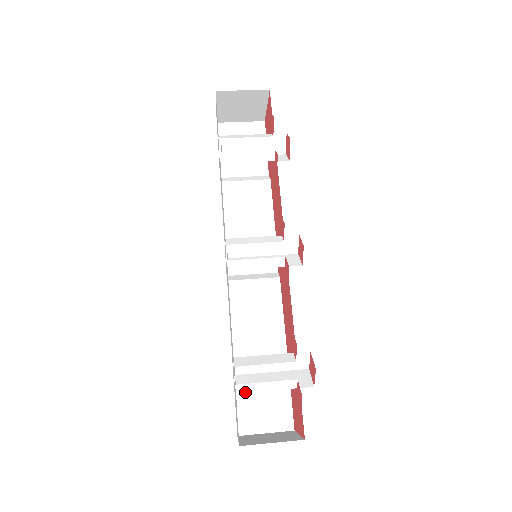
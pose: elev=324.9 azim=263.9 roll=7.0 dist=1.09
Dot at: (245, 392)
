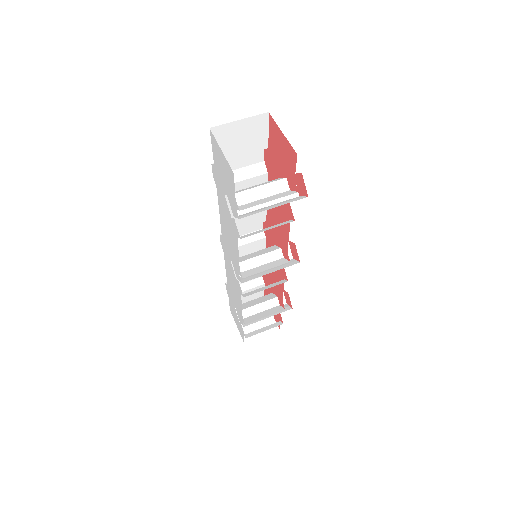
Dot at: occluded
